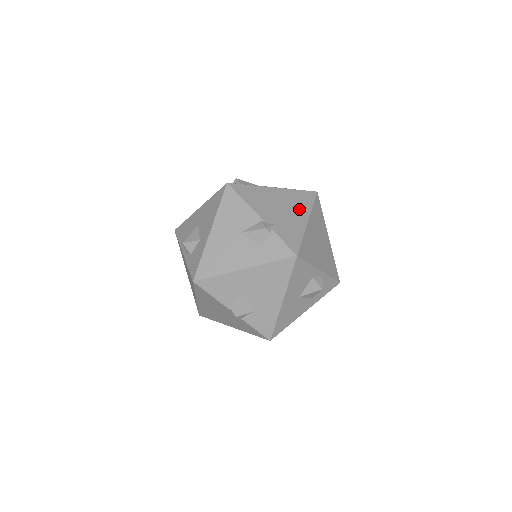
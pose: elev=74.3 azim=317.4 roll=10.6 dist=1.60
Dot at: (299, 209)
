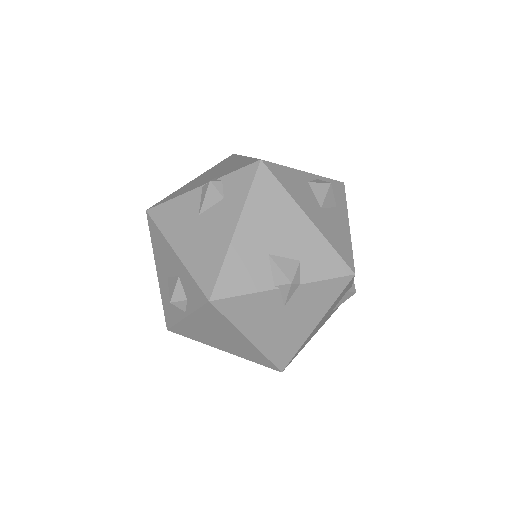
Dot at: (229, 163)
